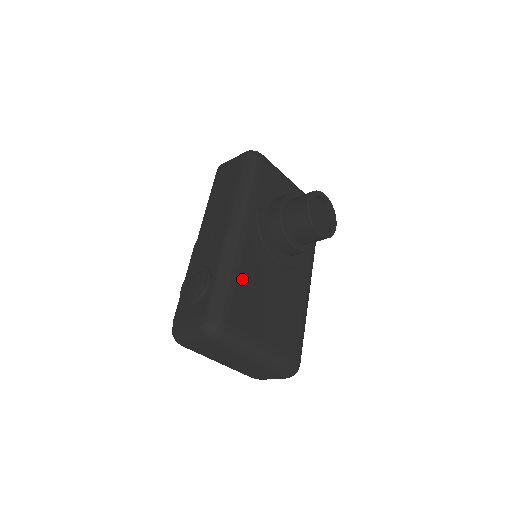
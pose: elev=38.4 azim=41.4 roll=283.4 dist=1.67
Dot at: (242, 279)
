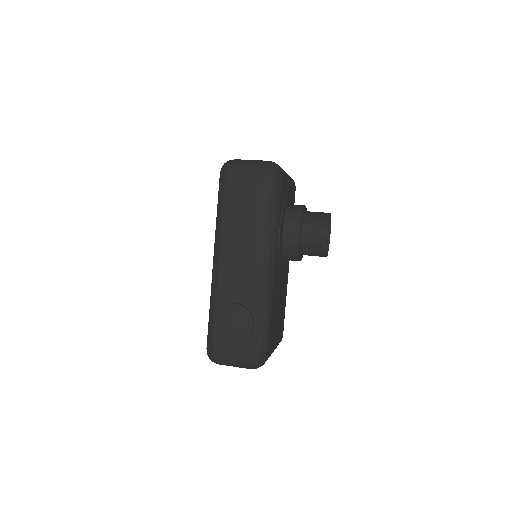
Dot at: (272, 311)
